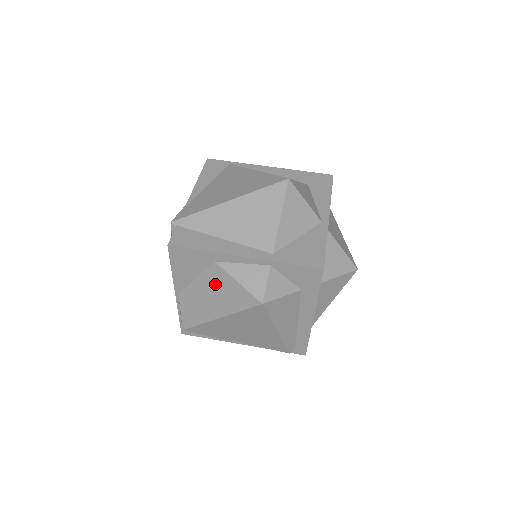
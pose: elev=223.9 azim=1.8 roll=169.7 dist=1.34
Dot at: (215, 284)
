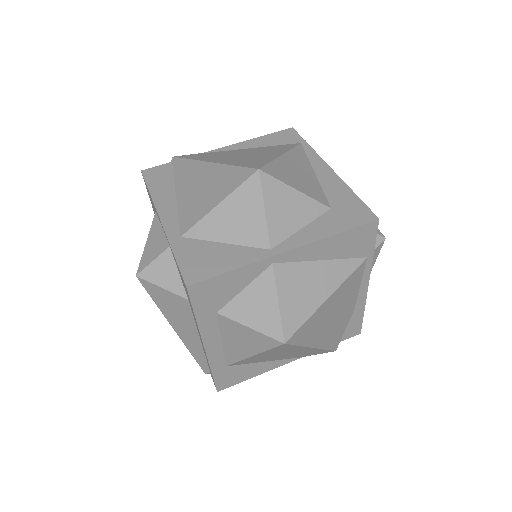
Dot at: occluded
